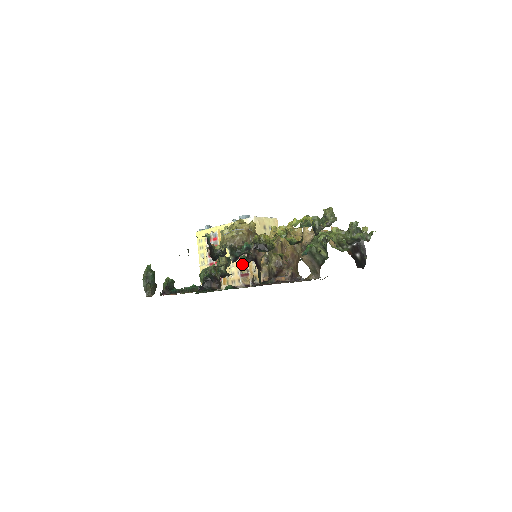
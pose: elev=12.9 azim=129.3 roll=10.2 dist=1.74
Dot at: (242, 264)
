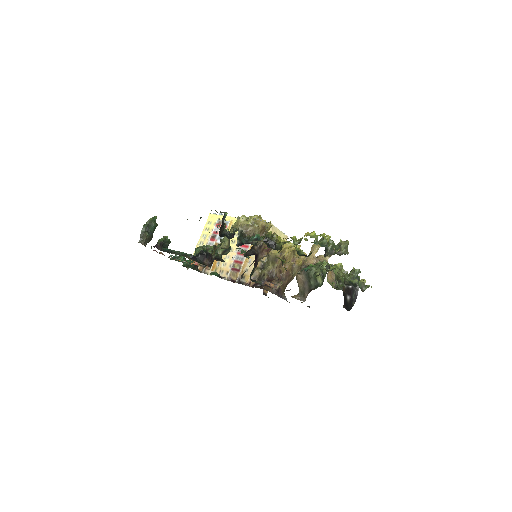
Dot at: (238, 259)
